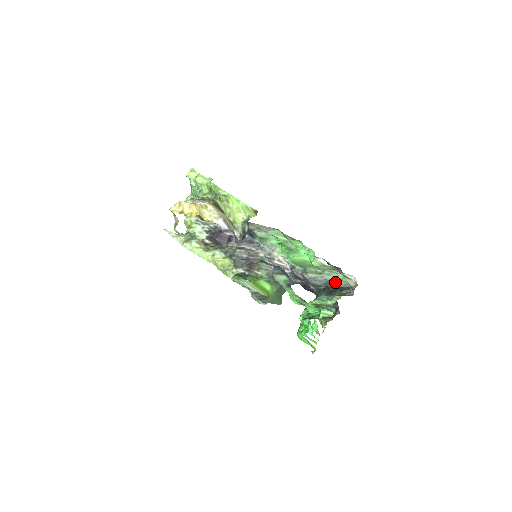
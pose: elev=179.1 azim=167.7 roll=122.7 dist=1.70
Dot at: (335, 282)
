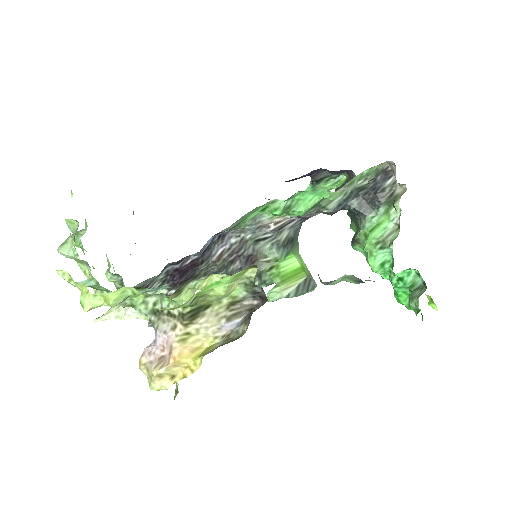
Dot at: (364, 183)
